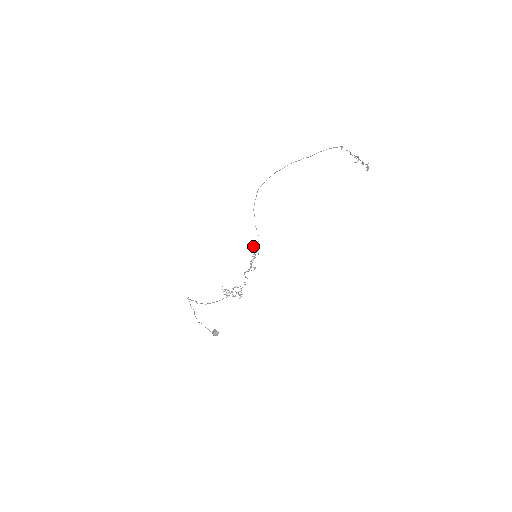
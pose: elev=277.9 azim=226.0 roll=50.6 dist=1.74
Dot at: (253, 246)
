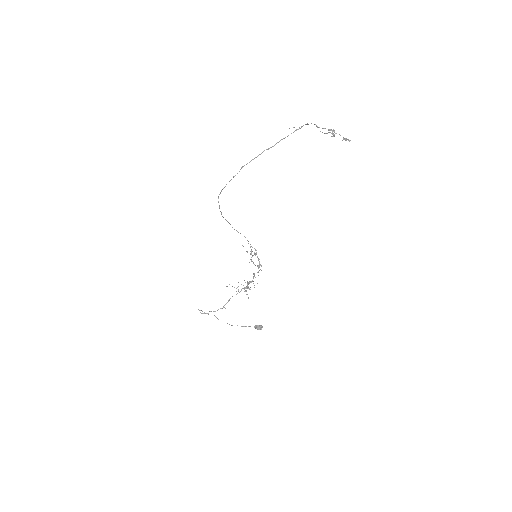
Dot at: occluded
